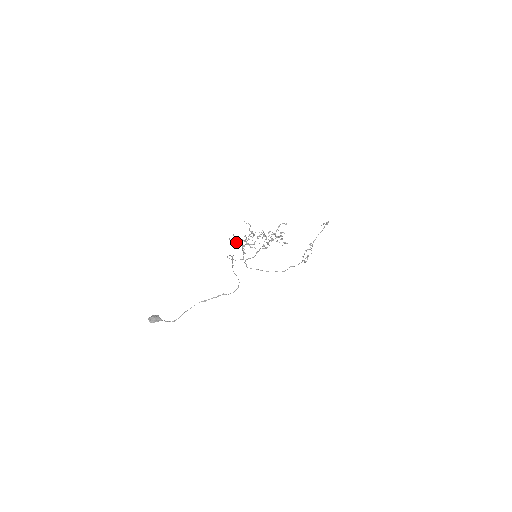
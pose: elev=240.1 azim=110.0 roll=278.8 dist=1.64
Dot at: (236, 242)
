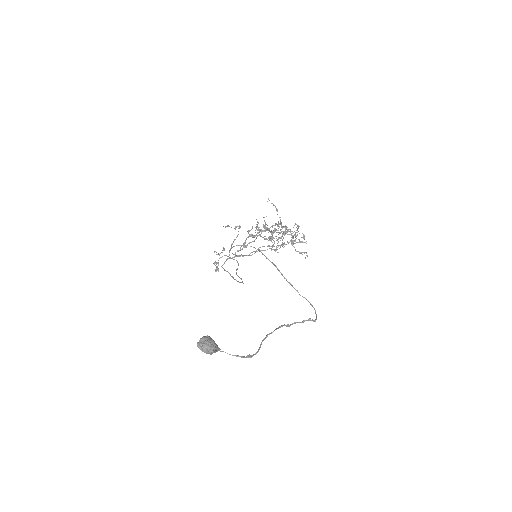
Dot at: occluded
